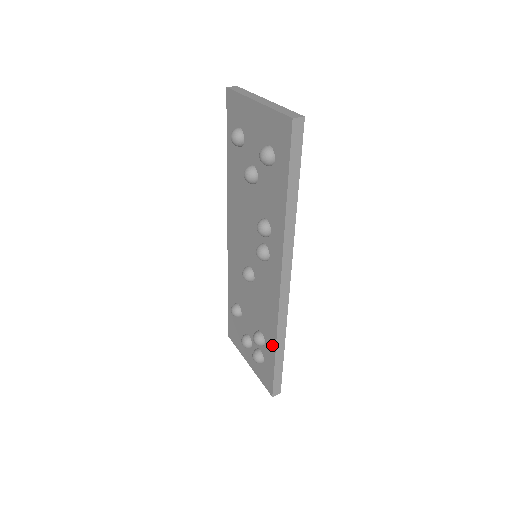
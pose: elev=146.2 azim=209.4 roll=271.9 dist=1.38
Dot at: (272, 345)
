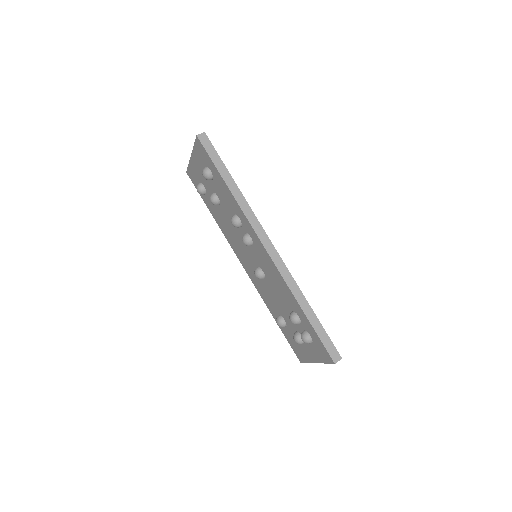
Dot at: (299, 309)
